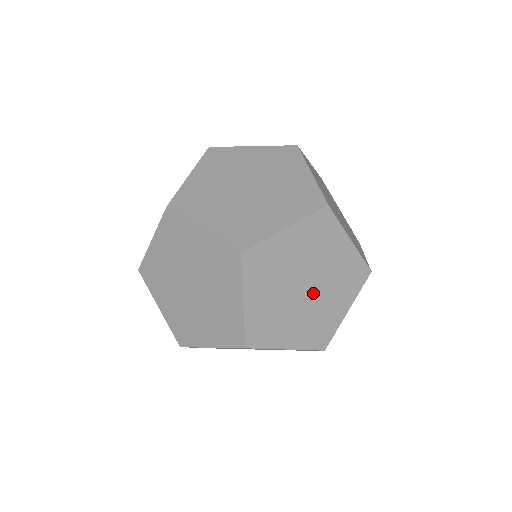
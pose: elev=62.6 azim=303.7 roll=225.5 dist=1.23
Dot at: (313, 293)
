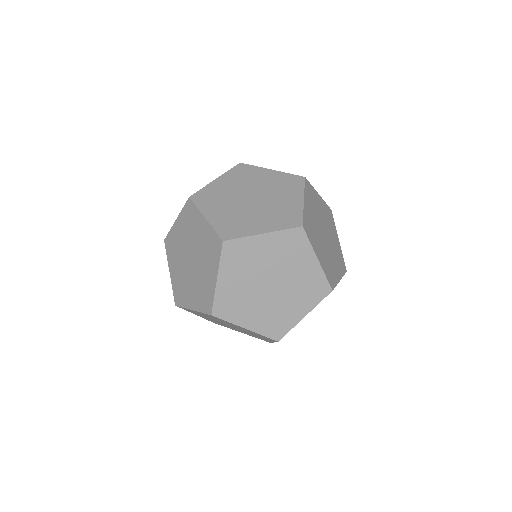
Dot at: occluded
